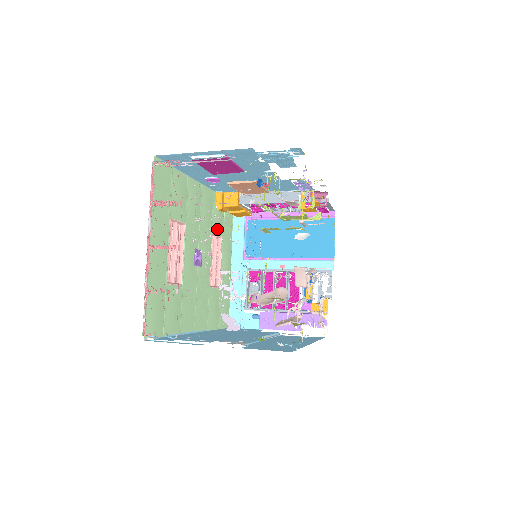
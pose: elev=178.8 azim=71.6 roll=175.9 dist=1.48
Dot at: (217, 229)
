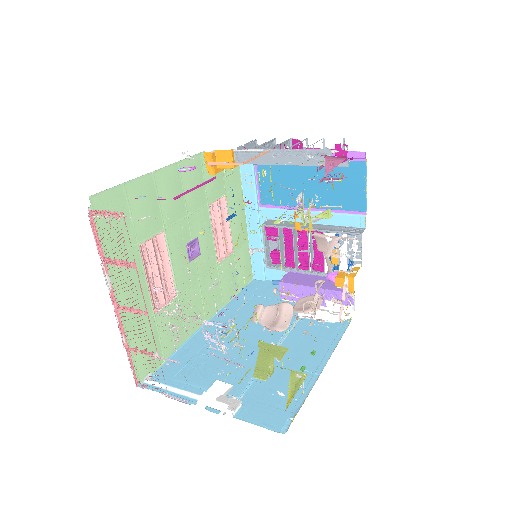
Dot at: (216, 193)
